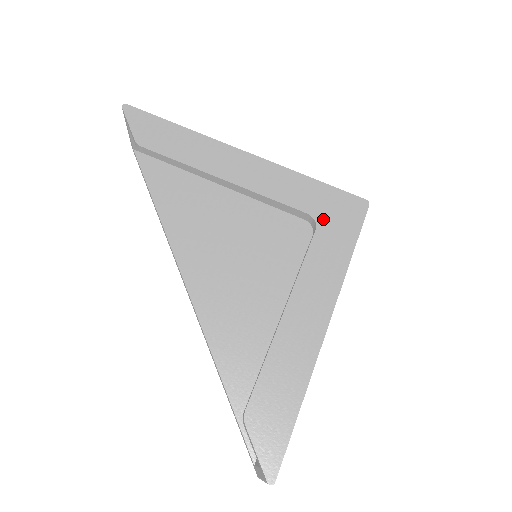
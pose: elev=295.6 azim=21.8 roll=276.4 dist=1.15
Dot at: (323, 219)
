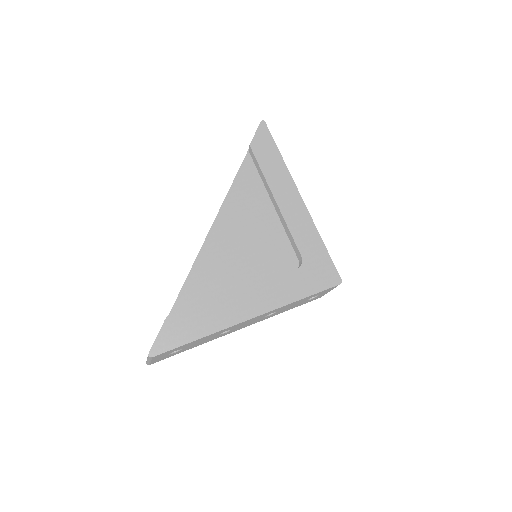
Dot at: (307, 267)
